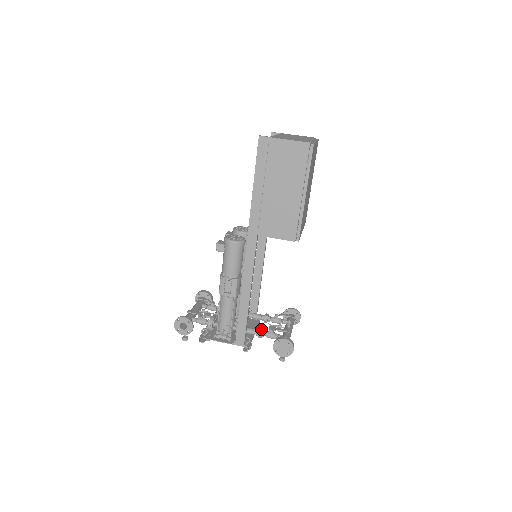
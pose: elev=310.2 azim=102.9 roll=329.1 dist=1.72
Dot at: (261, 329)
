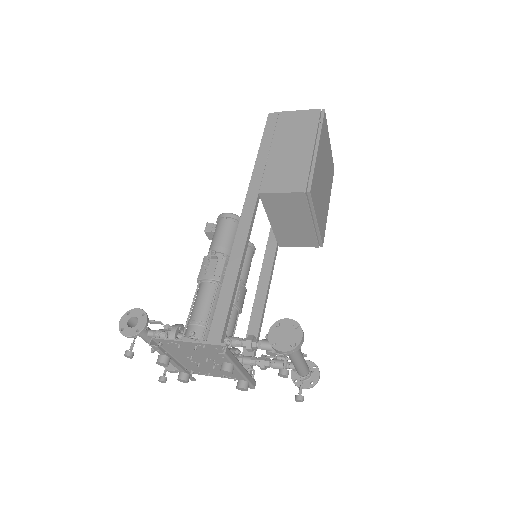
Dot at: (252, 336)
